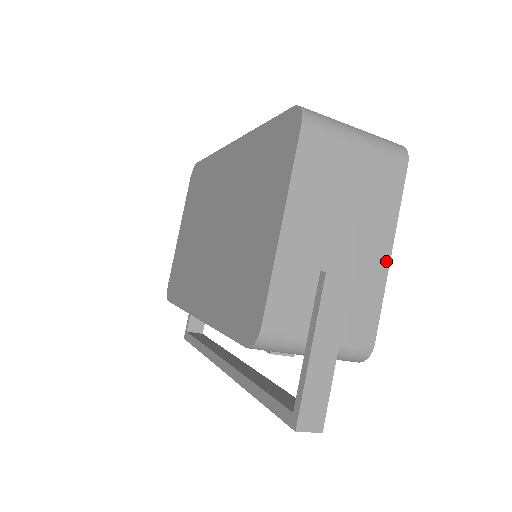
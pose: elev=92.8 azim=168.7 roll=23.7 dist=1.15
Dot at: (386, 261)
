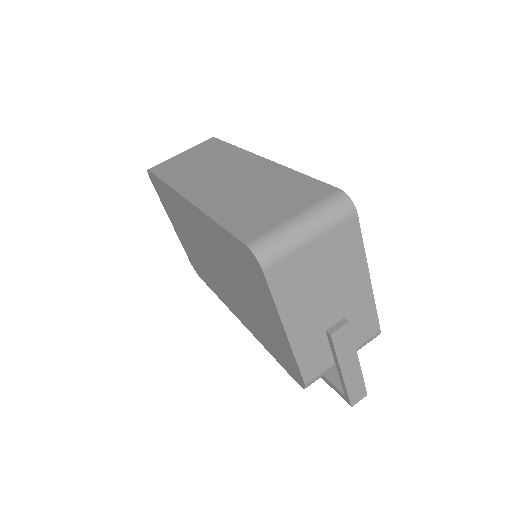
Dot at: (368, 285)
